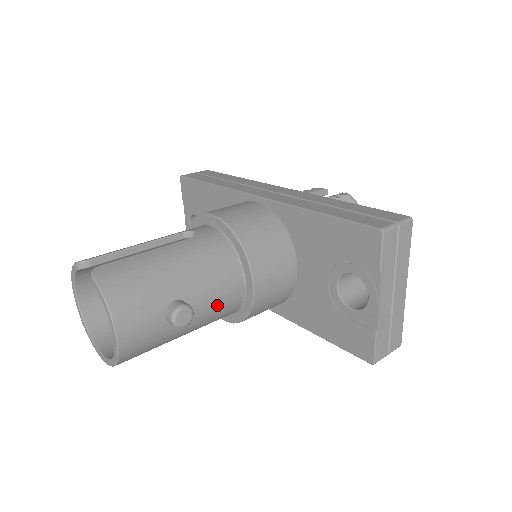
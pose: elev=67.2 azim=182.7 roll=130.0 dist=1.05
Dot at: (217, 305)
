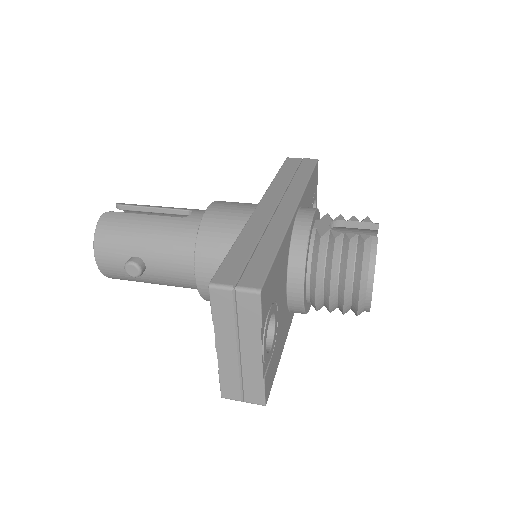
Dot at: (173, 276)
